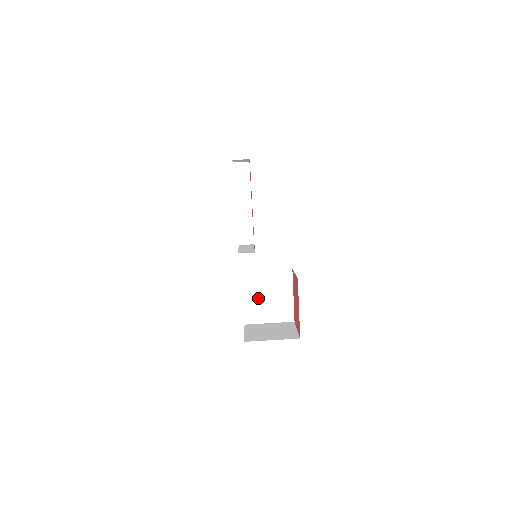
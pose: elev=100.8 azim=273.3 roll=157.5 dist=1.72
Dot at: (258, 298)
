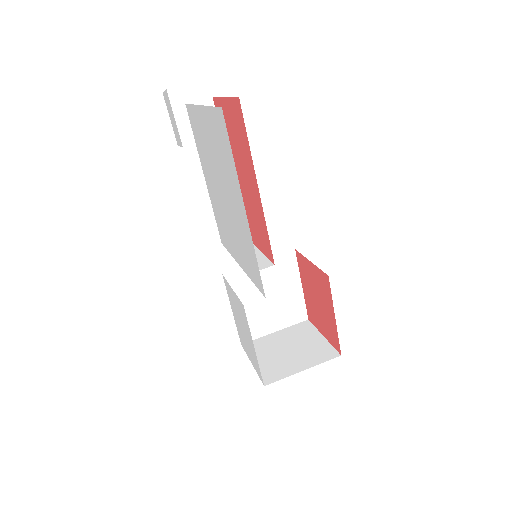
Dot at: (253, 304)
